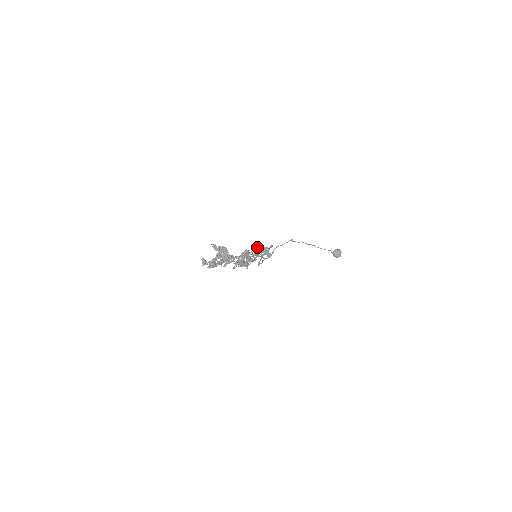
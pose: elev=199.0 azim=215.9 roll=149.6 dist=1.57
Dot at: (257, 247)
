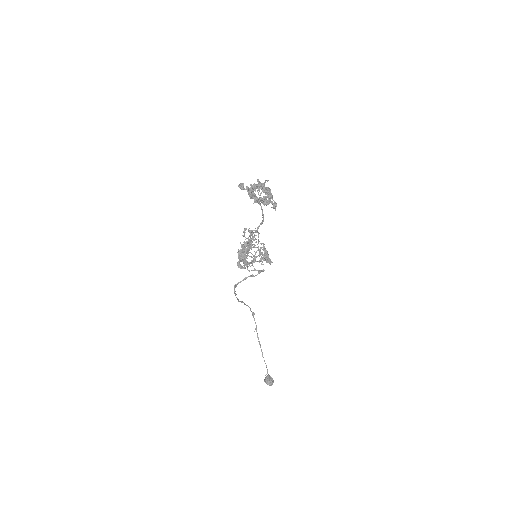
Dot at: occluded
